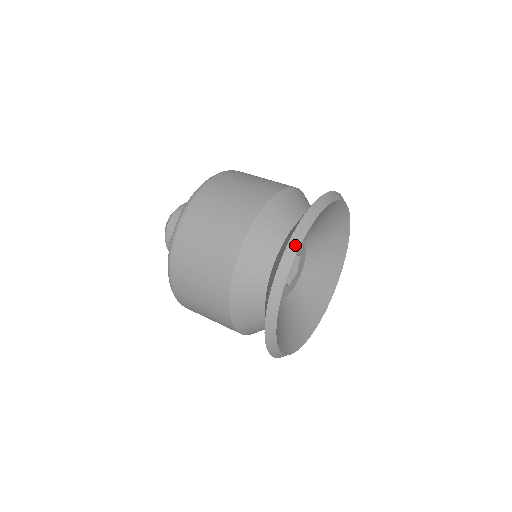
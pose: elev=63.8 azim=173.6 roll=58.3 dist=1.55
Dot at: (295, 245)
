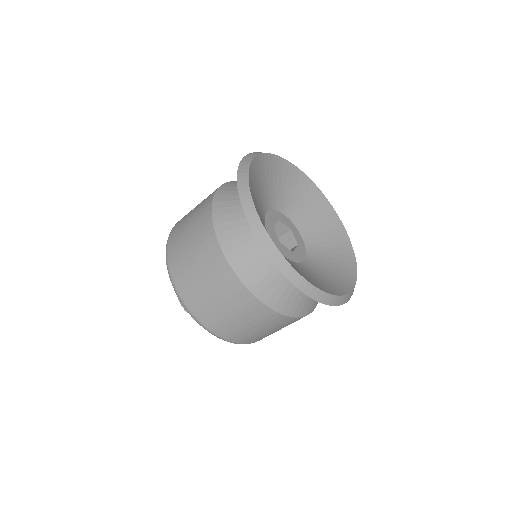
Dot at: (265, 239)
